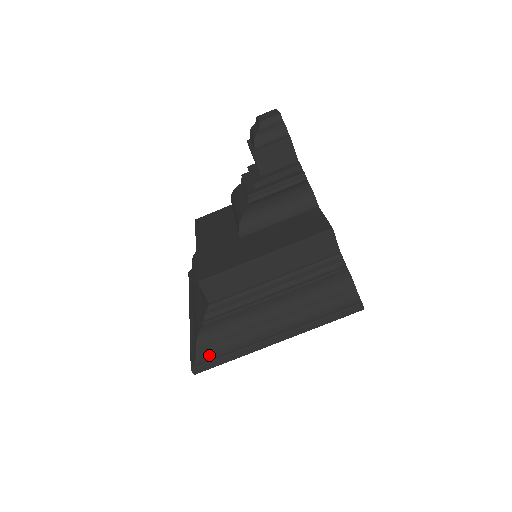
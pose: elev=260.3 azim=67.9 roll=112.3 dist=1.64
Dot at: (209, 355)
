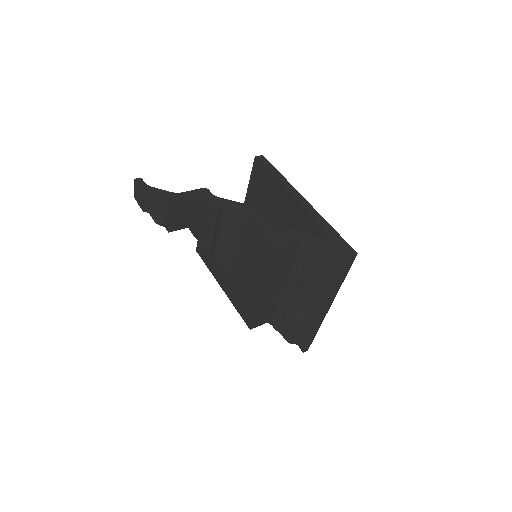
Dot at: (303, 340)
